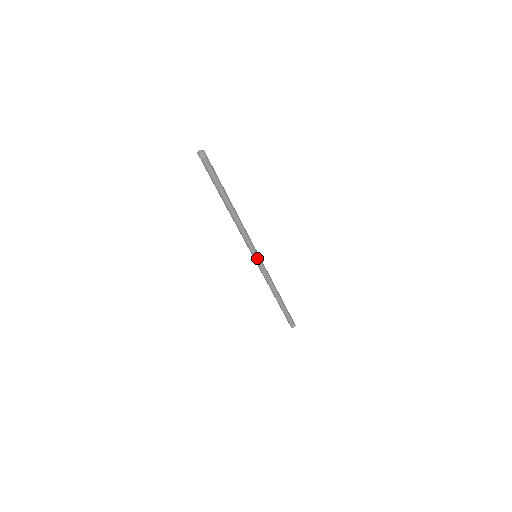
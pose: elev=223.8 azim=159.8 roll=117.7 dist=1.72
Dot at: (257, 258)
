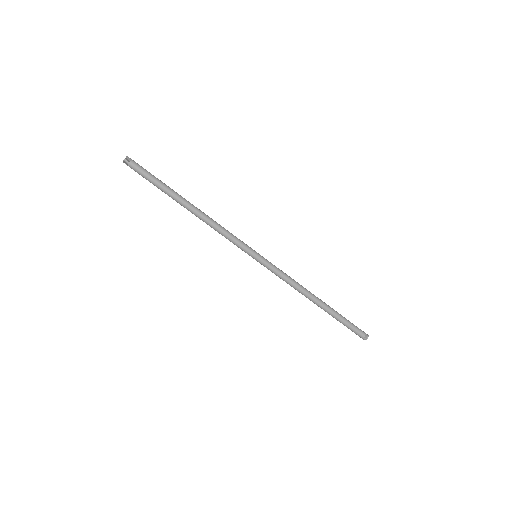
Dot at: (255, 259)
